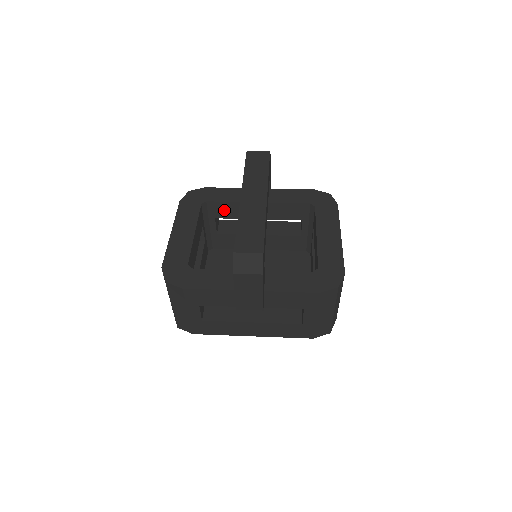
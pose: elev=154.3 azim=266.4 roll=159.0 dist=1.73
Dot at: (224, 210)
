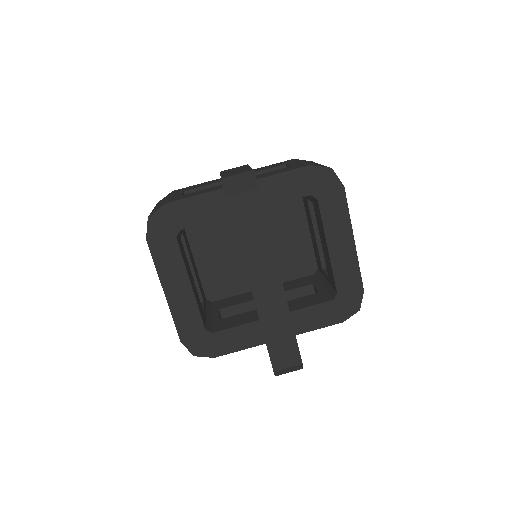
Dot at: occluded
